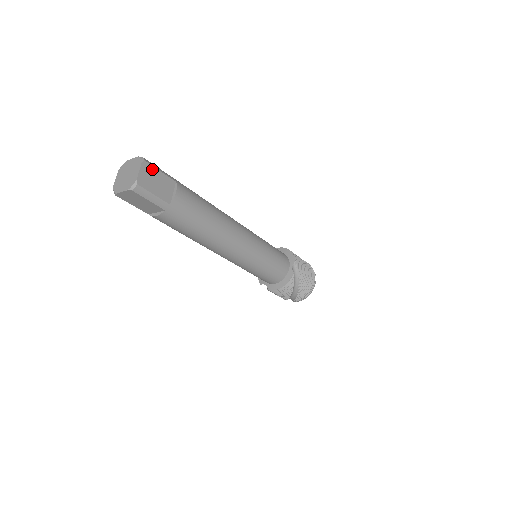
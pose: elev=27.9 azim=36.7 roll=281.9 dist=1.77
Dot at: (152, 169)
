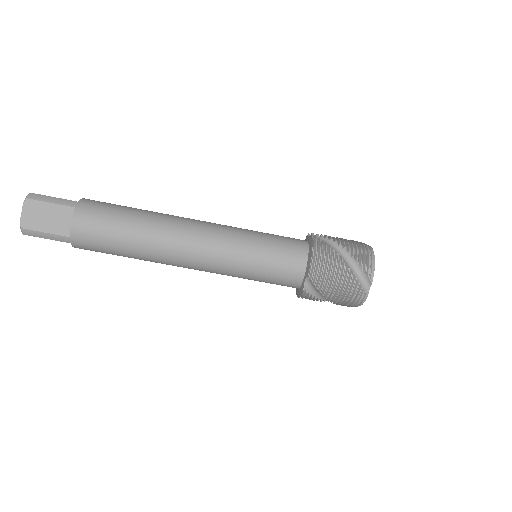
Dot at: occluded
